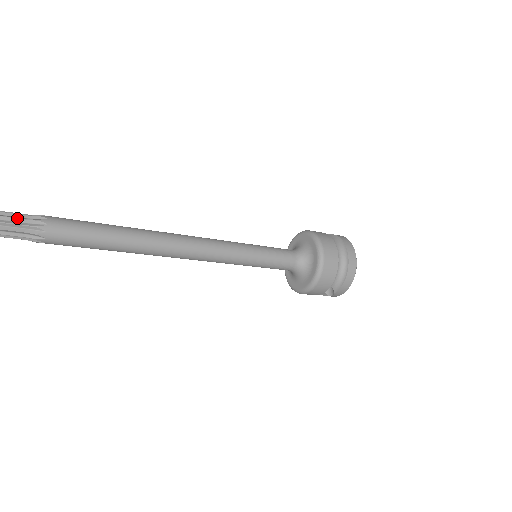
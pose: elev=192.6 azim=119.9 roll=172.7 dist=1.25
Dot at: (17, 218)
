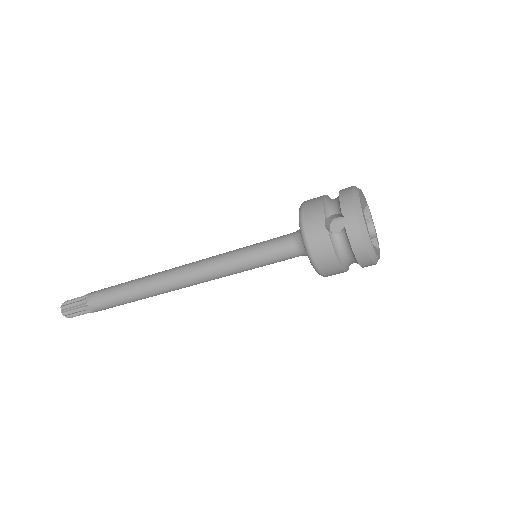
Dot at: occluded
